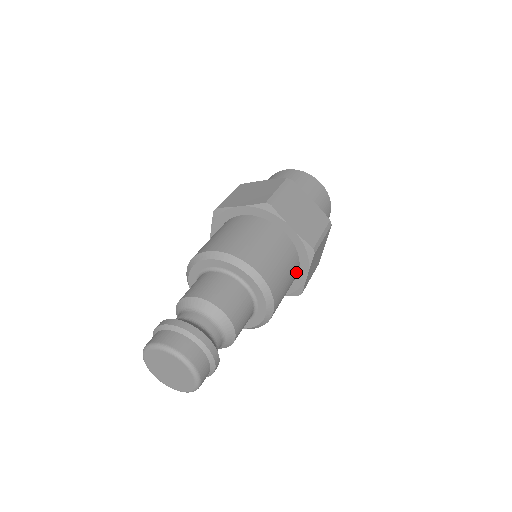
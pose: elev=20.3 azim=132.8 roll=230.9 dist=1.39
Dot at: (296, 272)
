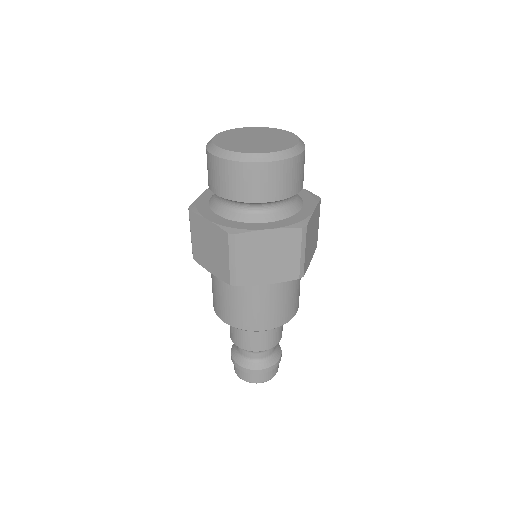
Dot at: occluded
